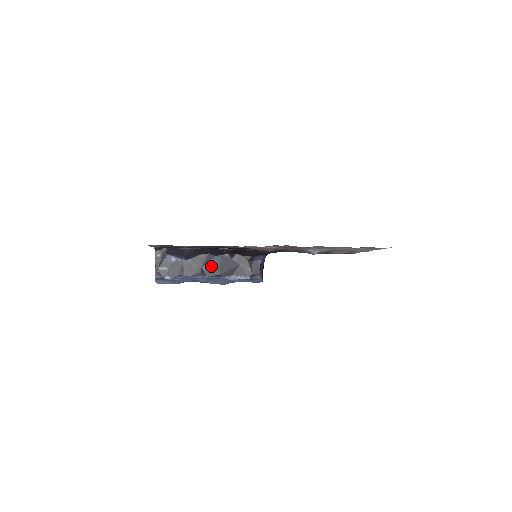
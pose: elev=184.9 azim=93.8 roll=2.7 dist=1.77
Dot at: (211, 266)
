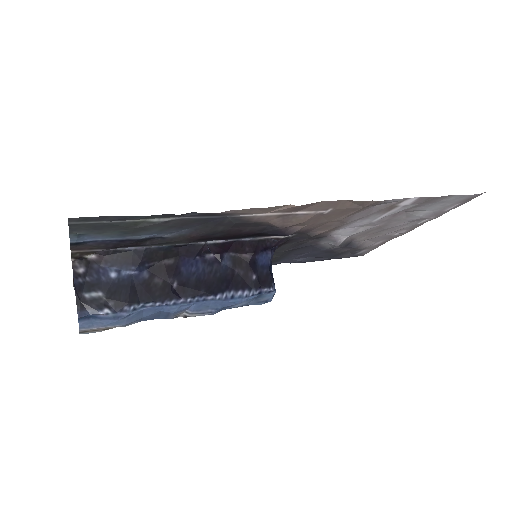
Dot at: (187, 279)
